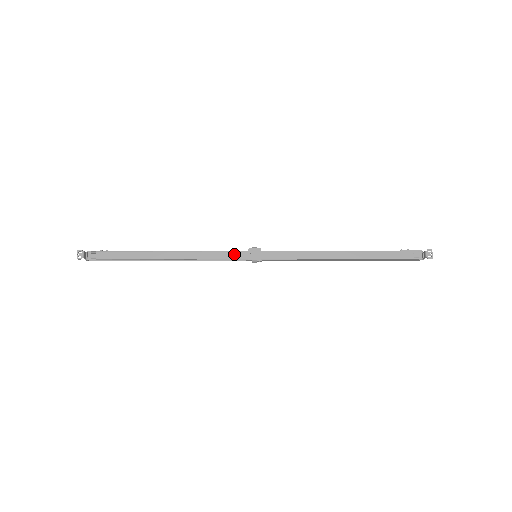
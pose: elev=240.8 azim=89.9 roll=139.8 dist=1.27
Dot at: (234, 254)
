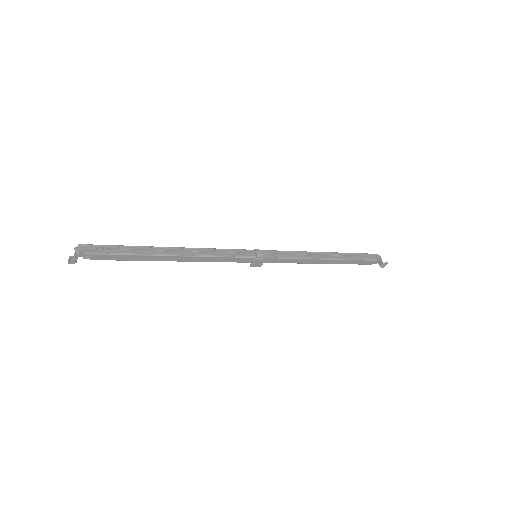
Dot at: (239, 259)
